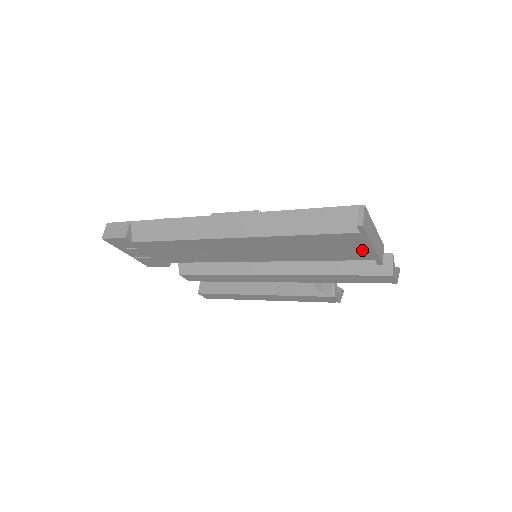
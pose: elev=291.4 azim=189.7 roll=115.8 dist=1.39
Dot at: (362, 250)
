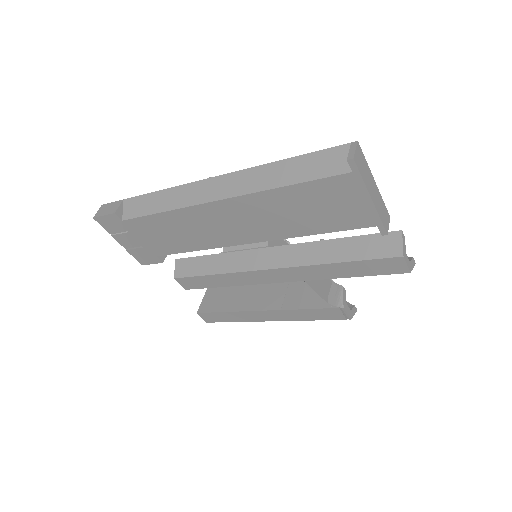
Dot at: (360, 207)
